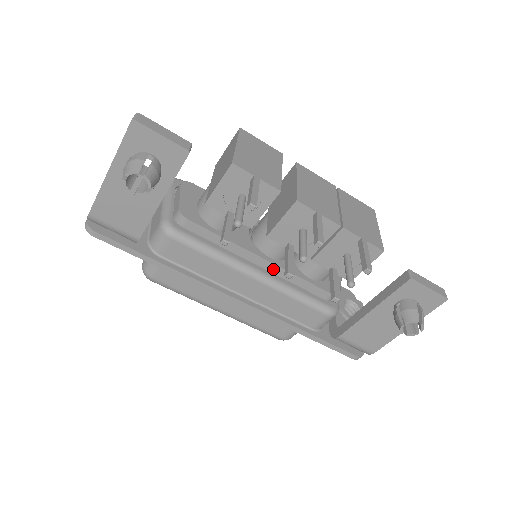
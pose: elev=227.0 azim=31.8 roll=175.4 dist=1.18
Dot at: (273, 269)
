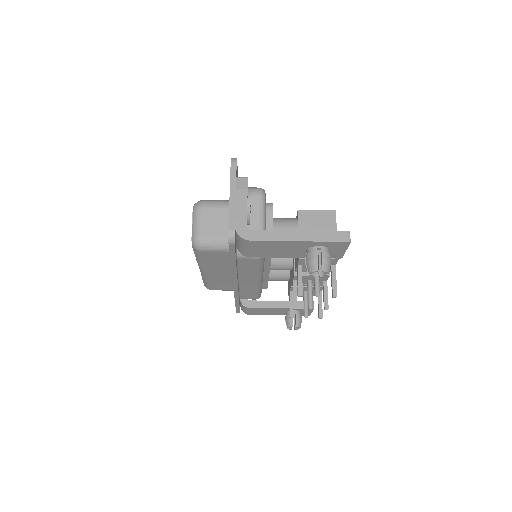
Dot at: (265, 275)
